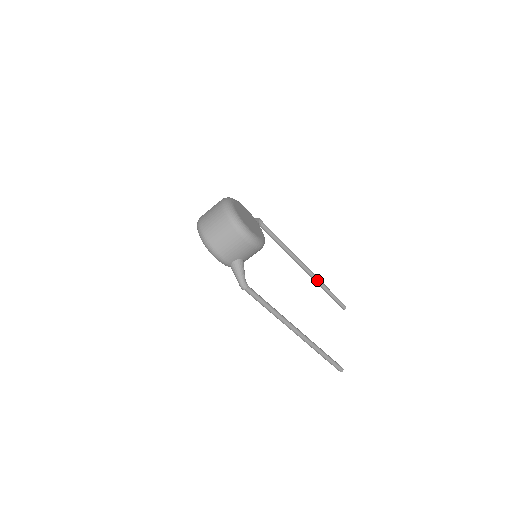
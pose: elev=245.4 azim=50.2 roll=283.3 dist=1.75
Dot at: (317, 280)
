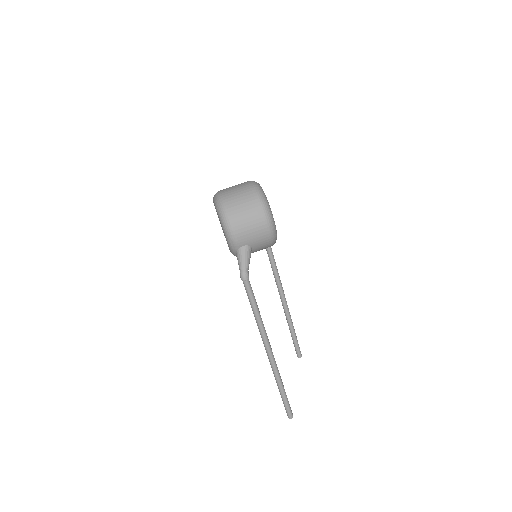
Dot at: (288, 314)
